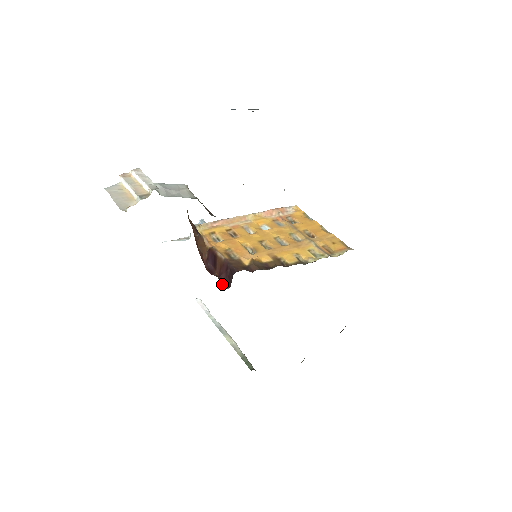
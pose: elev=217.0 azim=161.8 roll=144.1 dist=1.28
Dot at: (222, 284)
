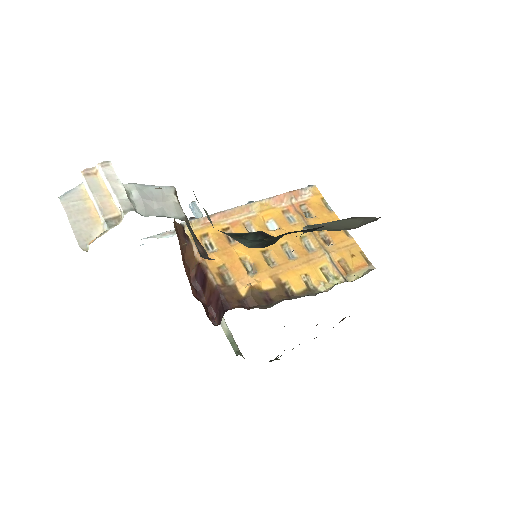
Dot at: (210, 317)
